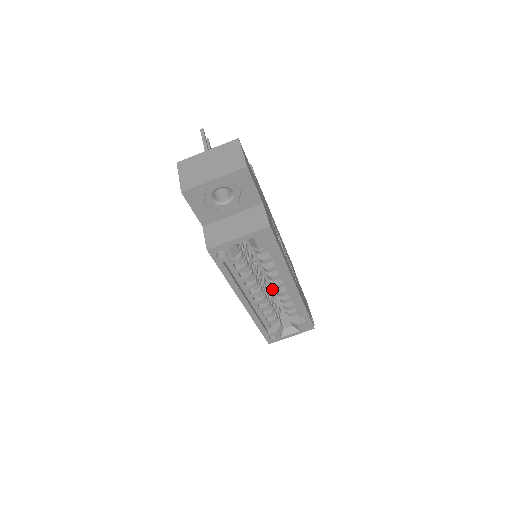
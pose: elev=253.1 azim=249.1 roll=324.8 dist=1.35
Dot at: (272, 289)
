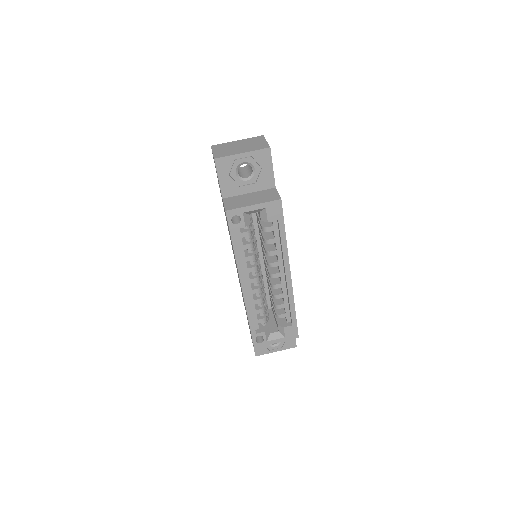
Dot at: occluded
